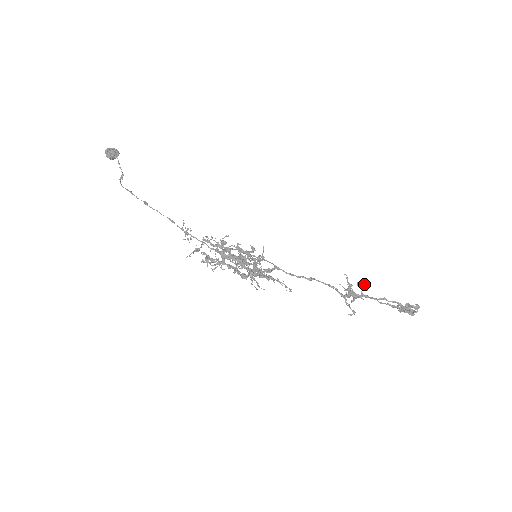
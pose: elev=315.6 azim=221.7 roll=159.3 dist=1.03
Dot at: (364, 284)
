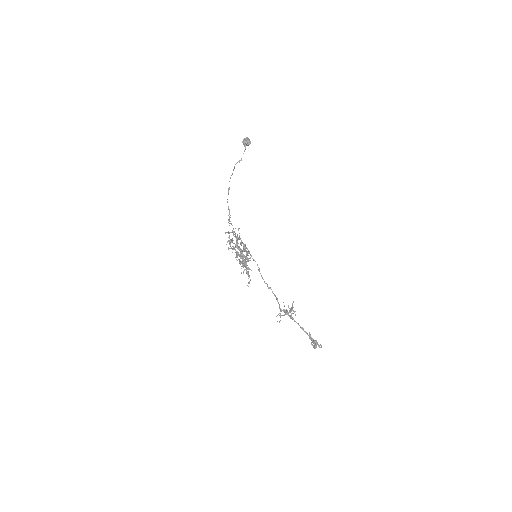
Dot at: occluded
